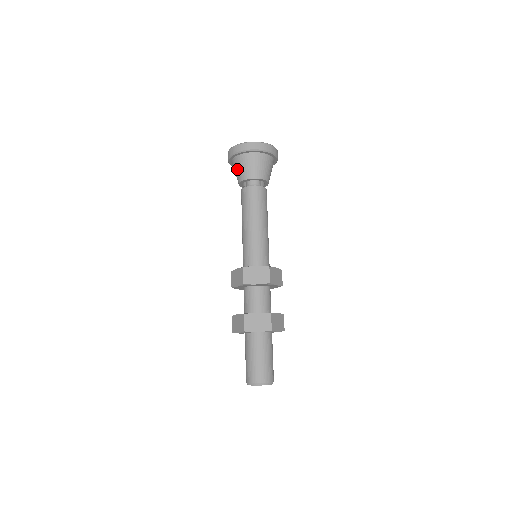
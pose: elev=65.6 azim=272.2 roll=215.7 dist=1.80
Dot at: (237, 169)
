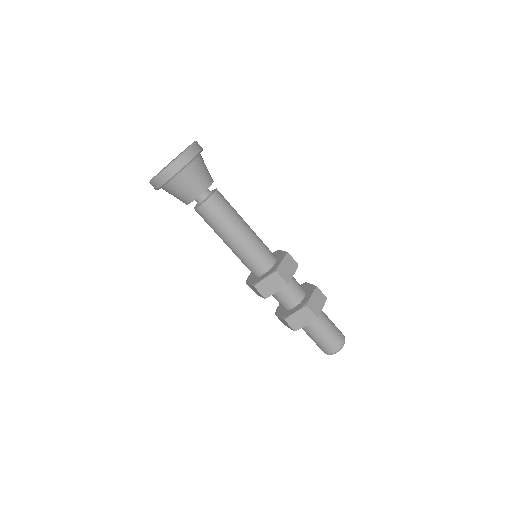
Dot at: occluded
